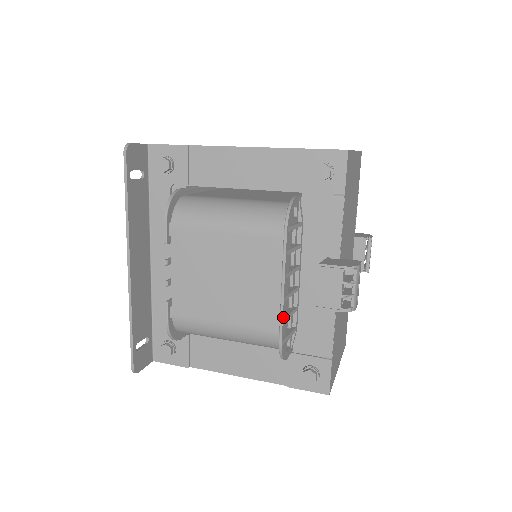
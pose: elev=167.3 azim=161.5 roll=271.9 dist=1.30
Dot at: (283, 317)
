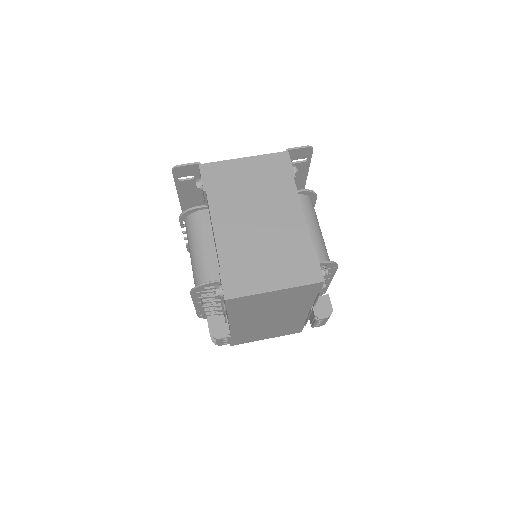
Dot at: (197, 311)
